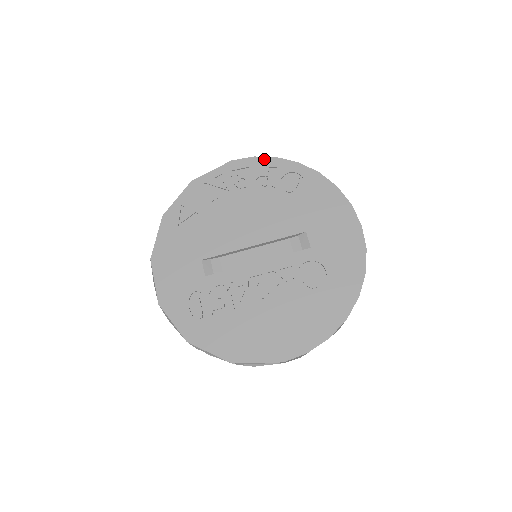
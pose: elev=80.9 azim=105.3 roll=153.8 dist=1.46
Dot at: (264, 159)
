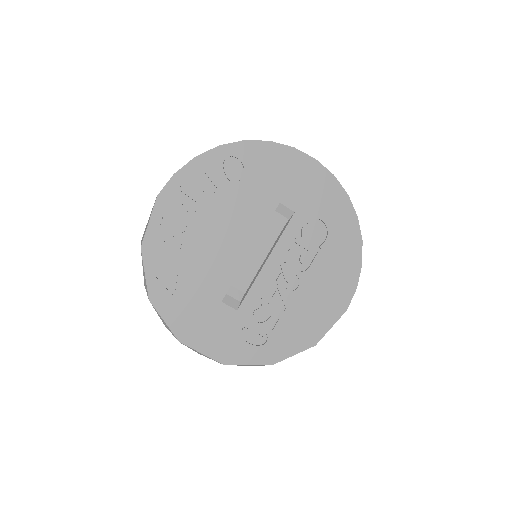
Dot at: (185, 169)
